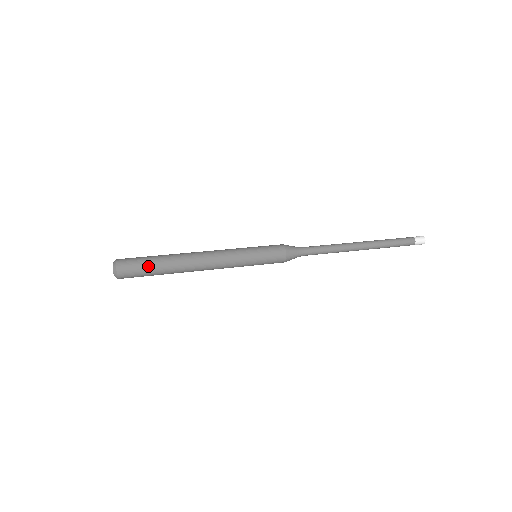
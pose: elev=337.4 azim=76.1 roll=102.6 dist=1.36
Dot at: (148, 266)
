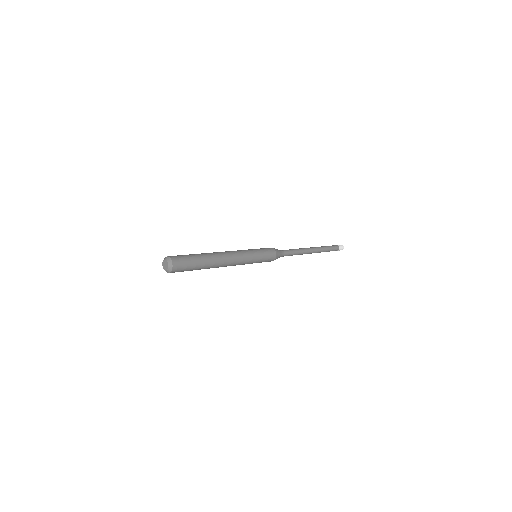
Dot at: (194, 265)
